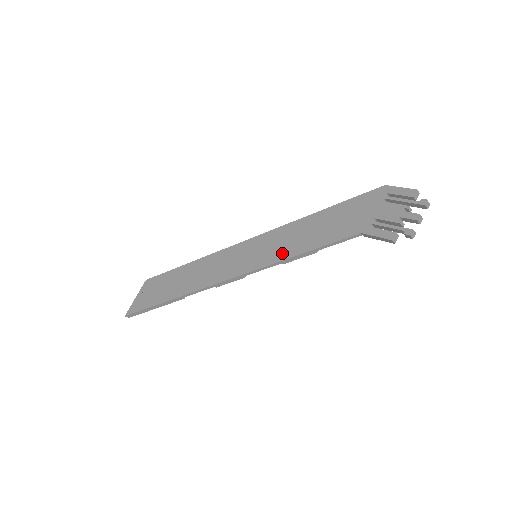
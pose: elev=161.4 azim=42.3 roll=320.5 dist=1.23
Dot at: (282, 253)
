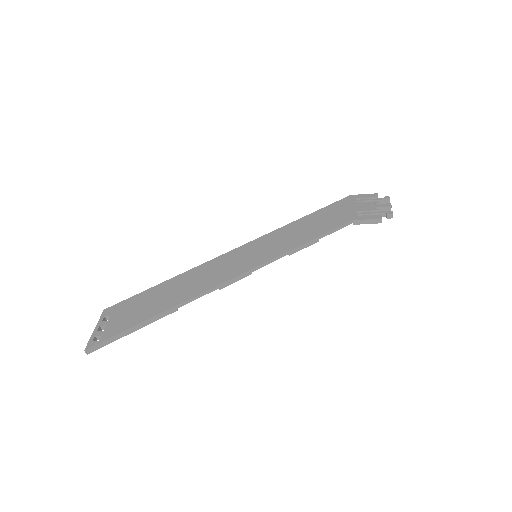
Dot at: (287, 246)
